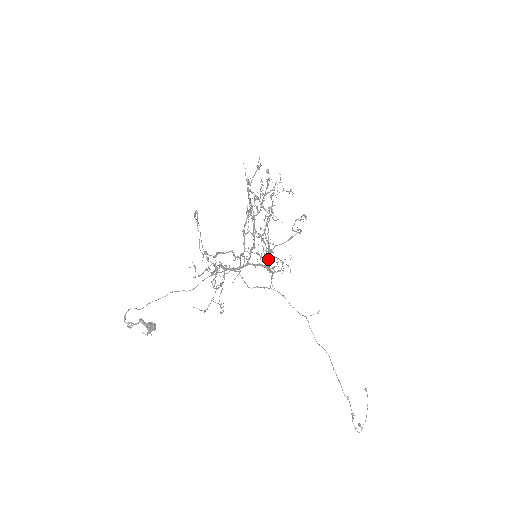
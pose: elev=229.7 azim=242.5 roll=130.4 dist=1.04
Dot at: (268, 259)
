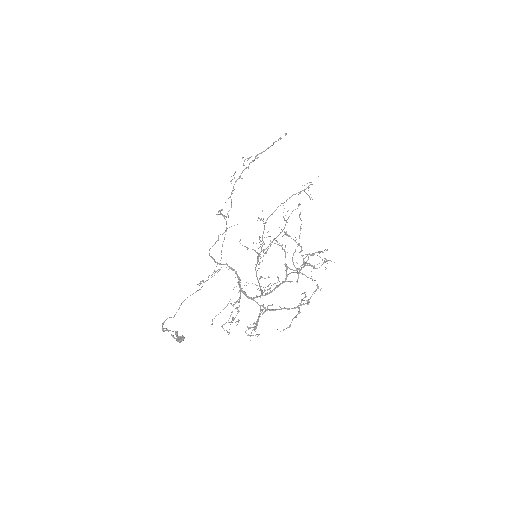
Dot at: occluded
